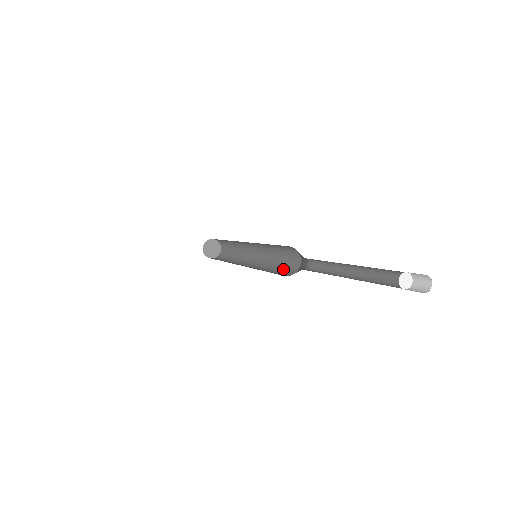
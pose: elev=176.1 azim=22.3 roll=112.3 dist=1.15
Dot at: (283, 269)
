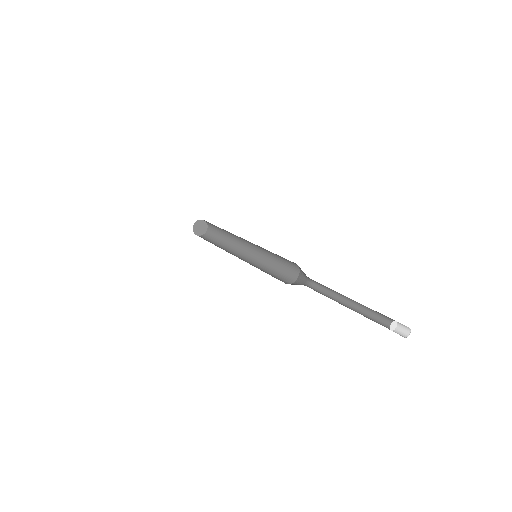
Dot at: (281, 275)
